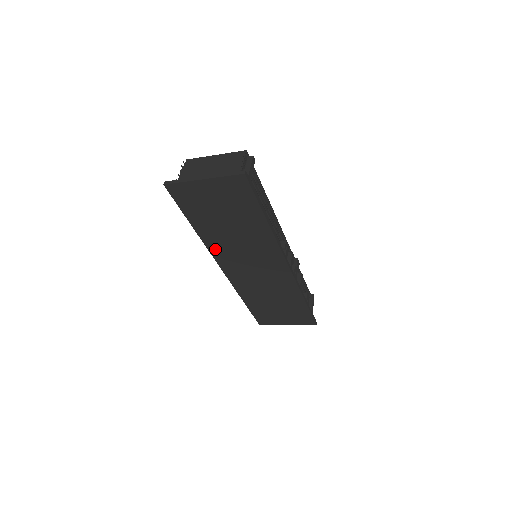
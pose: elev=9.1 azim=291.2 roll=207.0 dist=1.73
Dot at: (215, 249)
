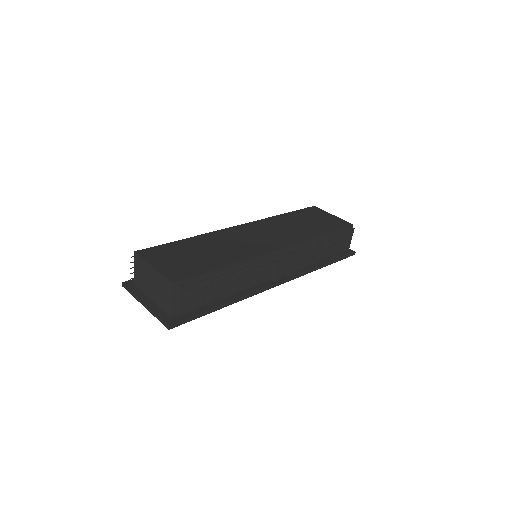
Dot at: occluded
